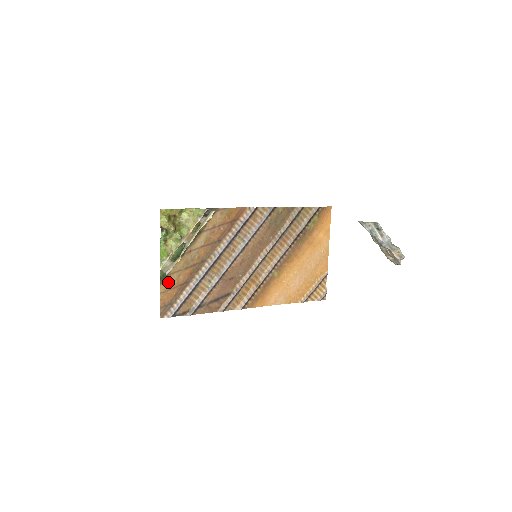
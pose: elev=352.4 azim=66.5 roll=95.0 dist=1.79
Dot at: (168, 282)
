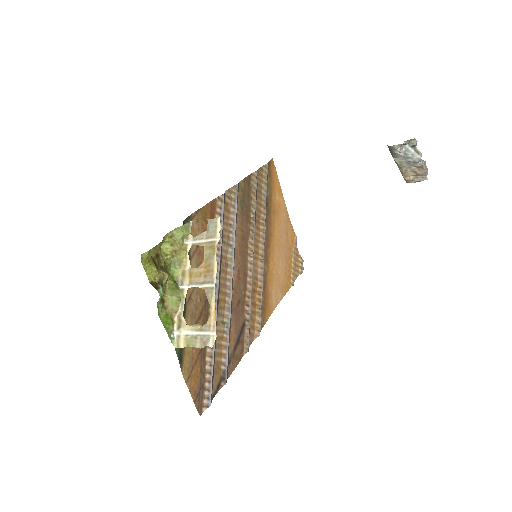
Dot at: (187, 360)
